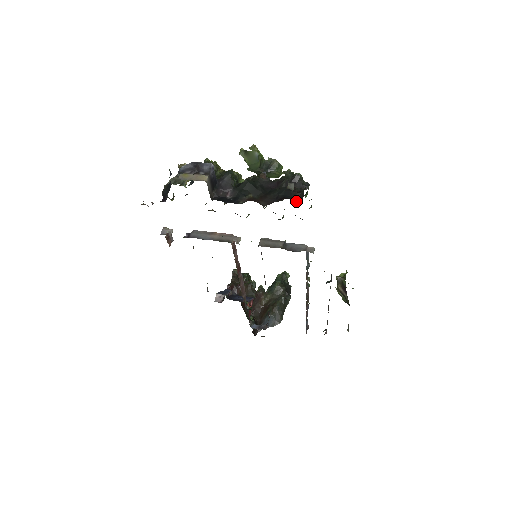
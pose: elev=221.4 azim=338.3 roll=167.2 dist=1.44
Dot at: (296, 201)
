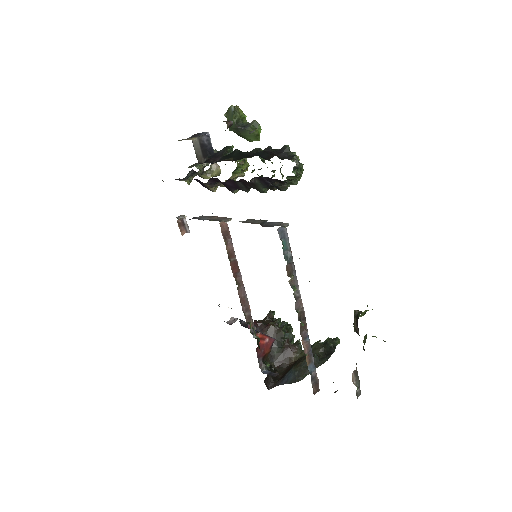
Dot at: (266, 159)
